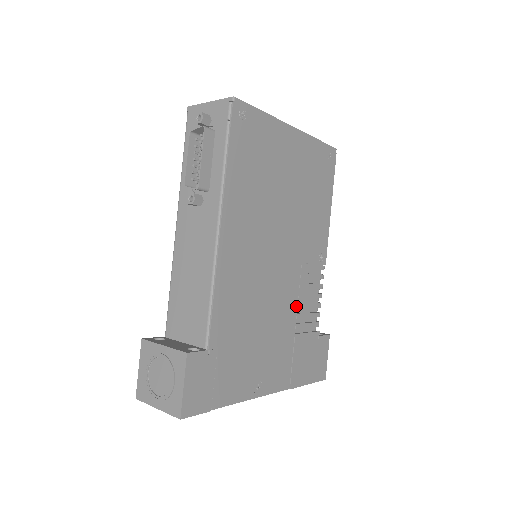
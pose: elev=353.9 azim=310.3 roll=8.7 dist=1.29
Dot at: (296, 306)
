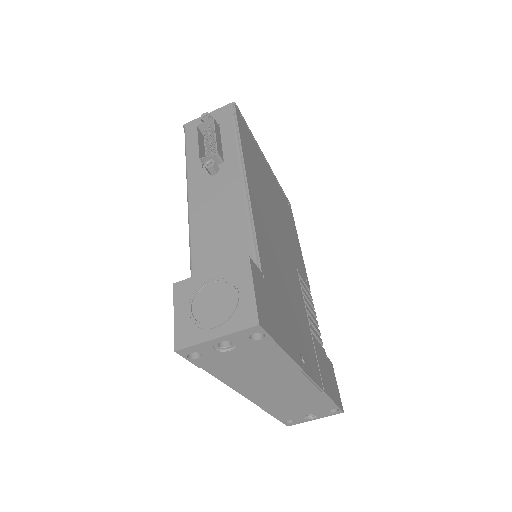
Dot at: (304, 305)
